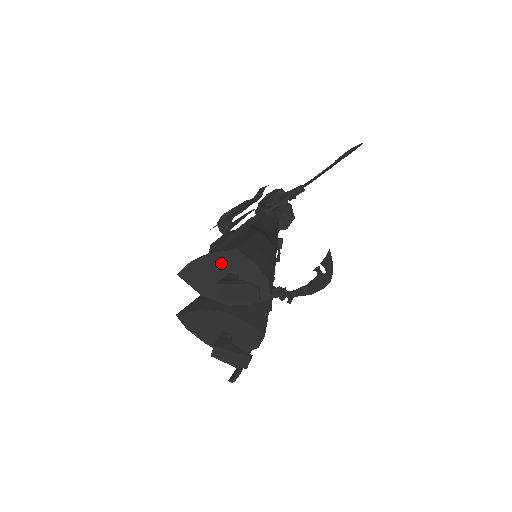
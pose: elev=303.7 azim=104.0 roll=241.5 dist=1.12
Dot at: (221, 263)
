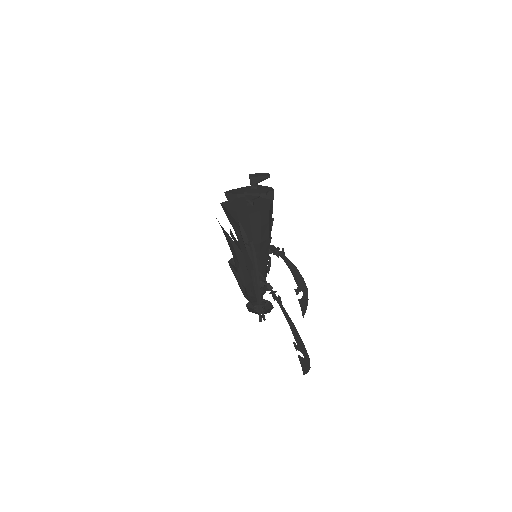
Dot at: (248, 188)
